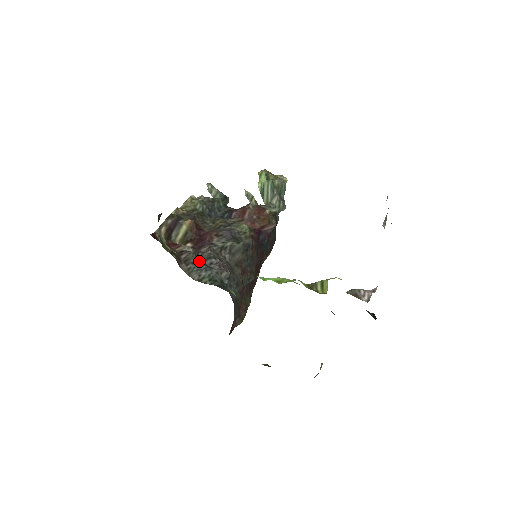
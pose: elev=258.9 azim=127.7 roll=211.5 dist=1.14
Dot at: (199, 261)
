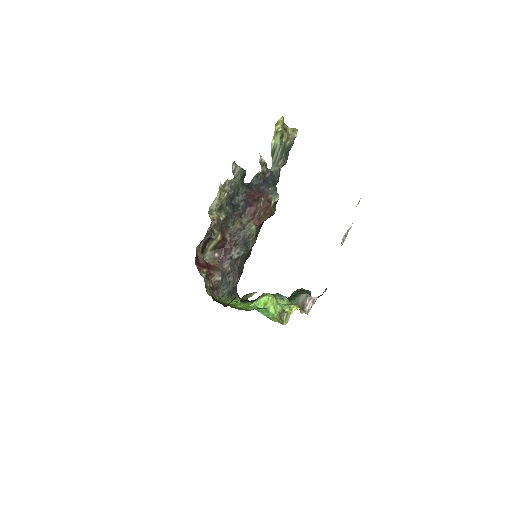
Dot at: (223, 282)
